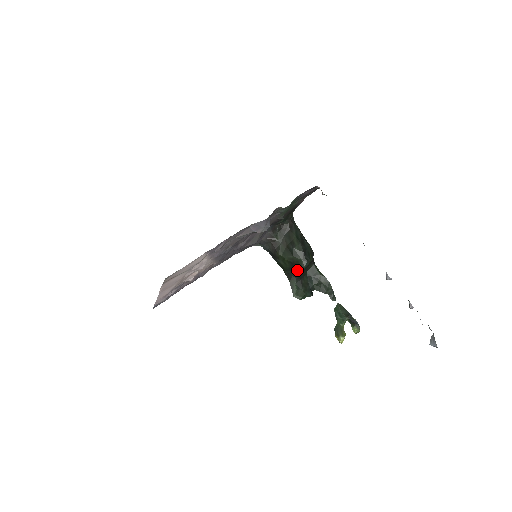
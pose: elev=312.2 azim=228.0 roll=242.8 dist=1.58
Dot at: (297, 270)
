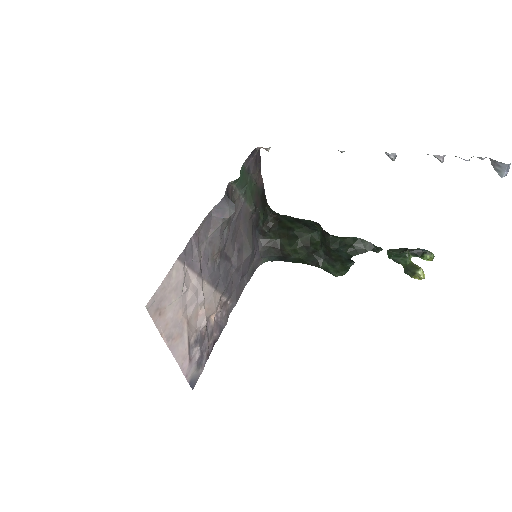
Dot at: (316, 249)
